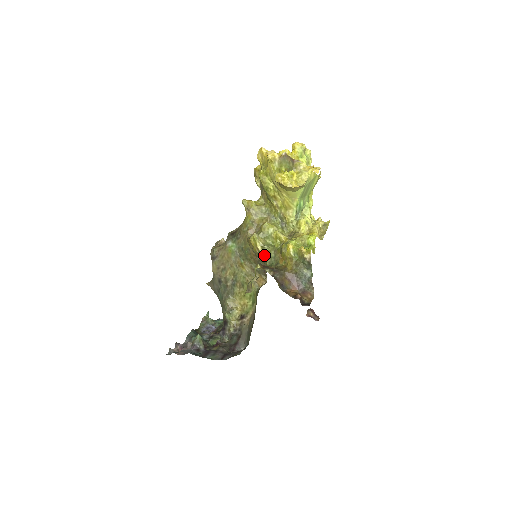
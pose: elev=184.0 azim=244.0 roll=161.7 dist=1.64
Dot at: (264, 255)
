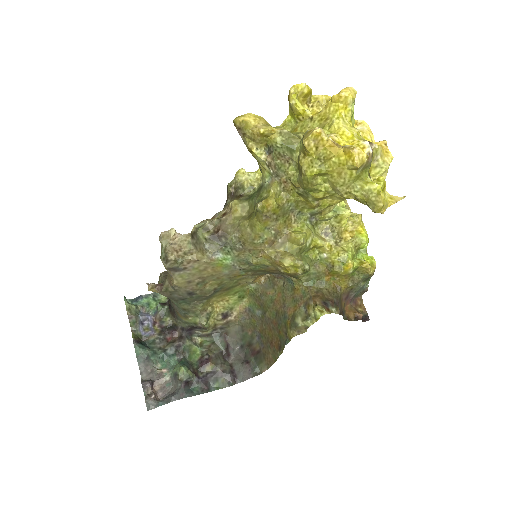
Dot at: (301, 275)
